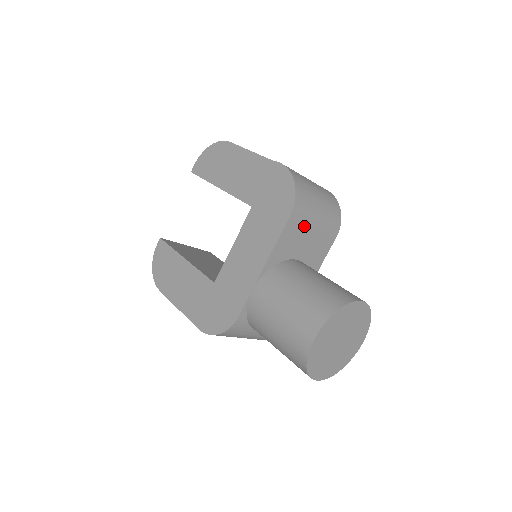
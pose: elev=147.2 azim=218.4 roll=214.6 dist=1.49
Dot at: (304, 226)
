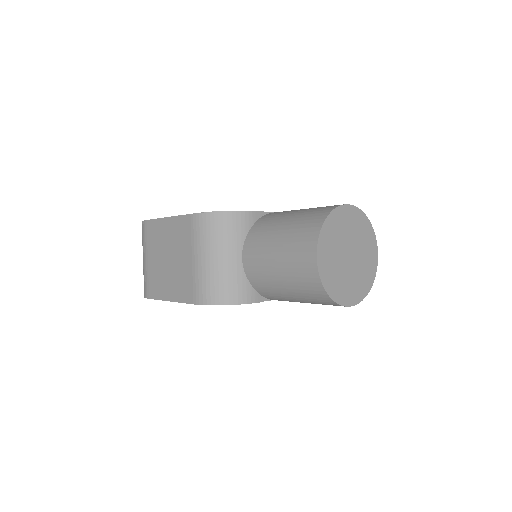
Dot at: occluded
